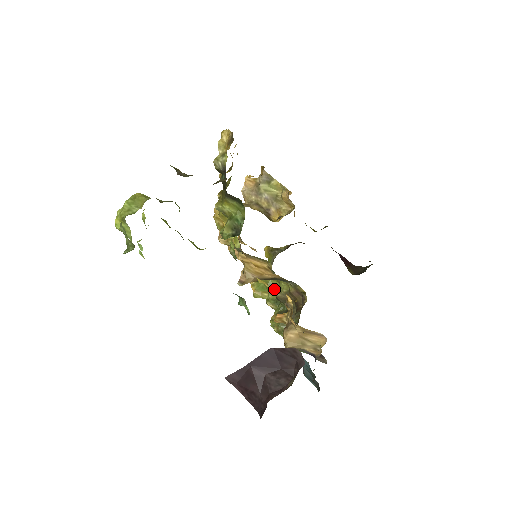
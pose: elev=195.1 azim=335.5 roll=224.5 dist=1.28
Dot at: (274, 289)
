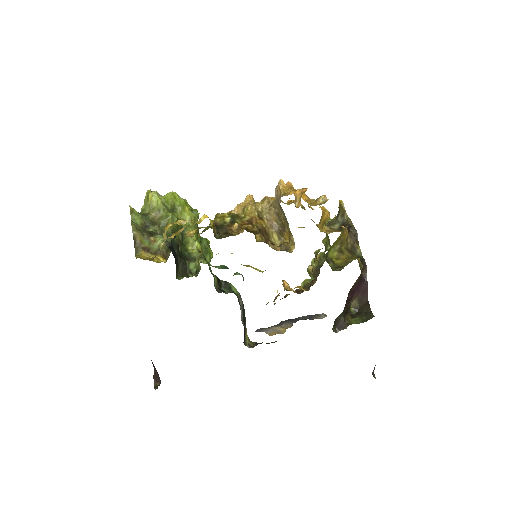
Dot at: occluded
